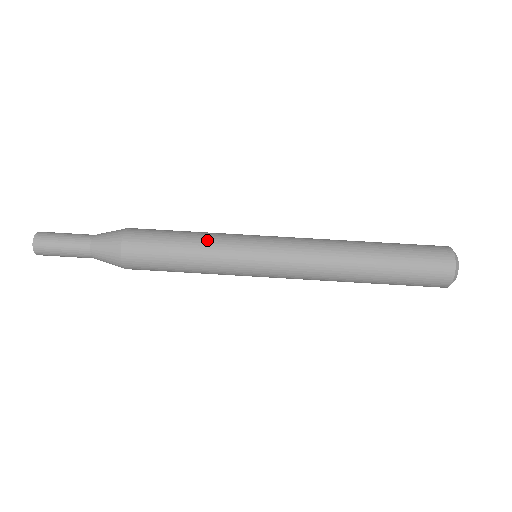
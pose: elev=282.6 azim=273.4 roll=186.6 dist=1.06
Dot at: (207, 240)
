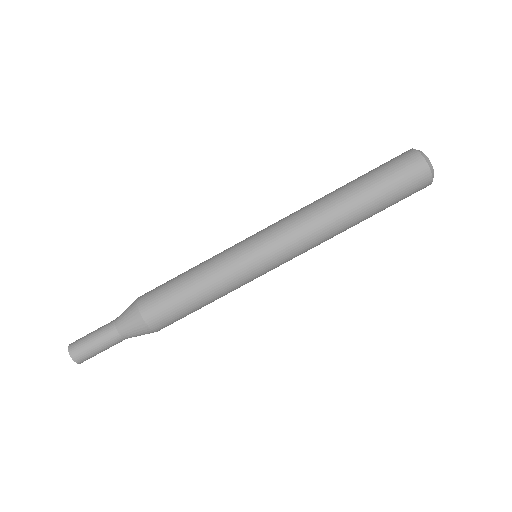
Dot at: (219, 289)
